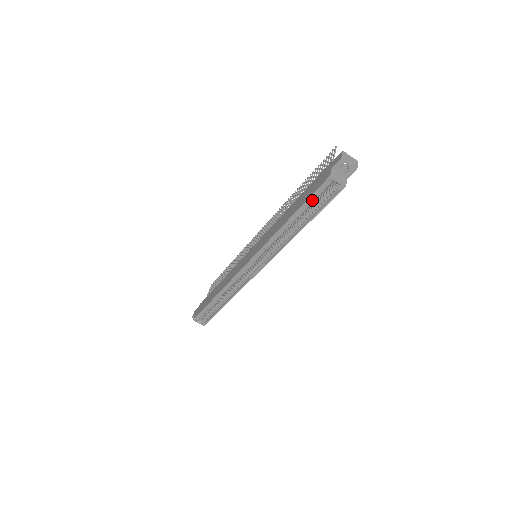
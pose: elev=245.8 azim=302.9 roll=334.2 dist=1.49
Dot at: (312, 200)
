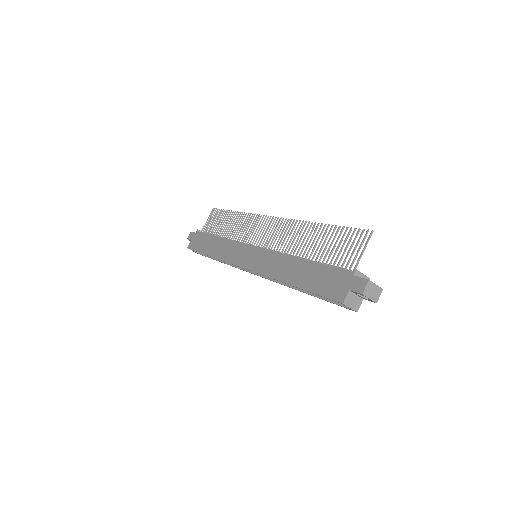
Dot at: (319, 293)
